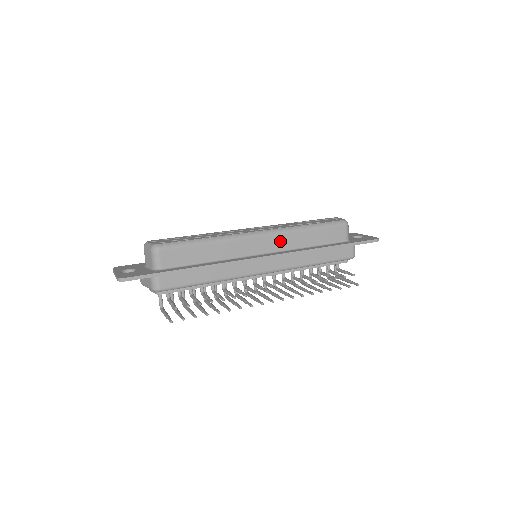
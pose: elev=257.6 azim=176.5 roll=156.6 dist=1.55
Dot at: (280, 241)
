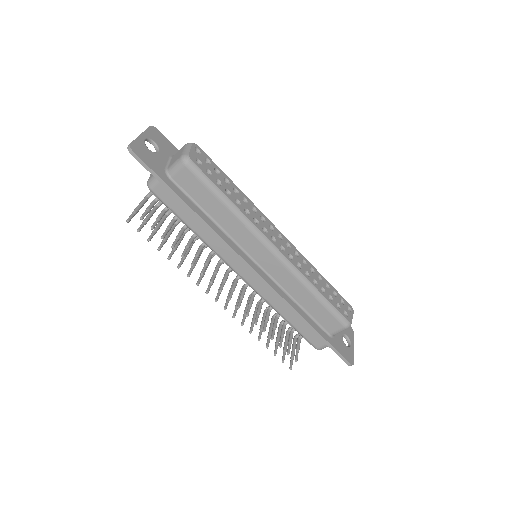
Dot at: (282, 274)
